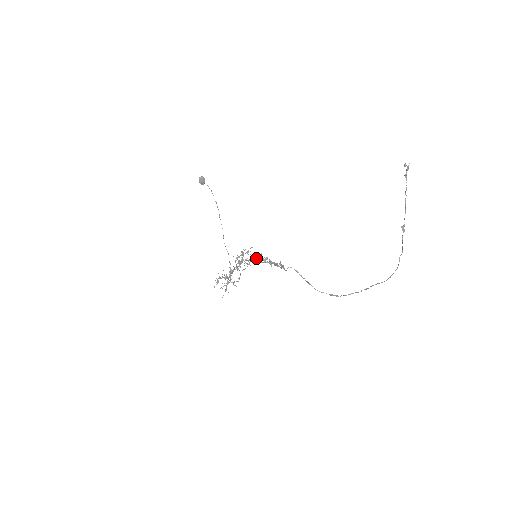
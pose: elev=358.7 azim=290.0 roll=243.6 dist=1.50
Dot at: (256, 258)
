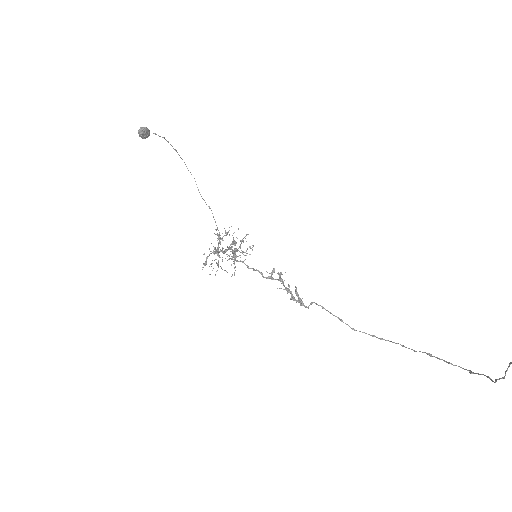
Dot at: (258, 271)
